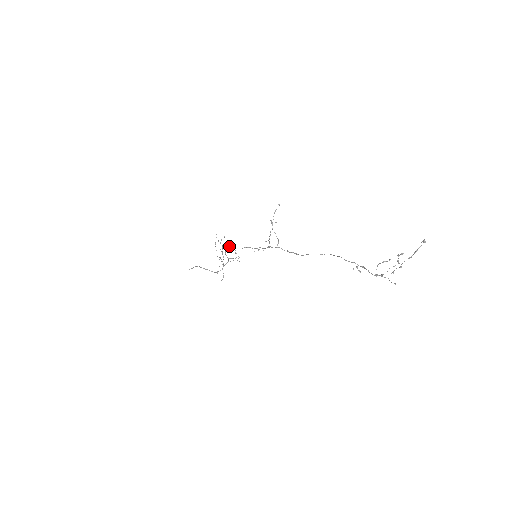
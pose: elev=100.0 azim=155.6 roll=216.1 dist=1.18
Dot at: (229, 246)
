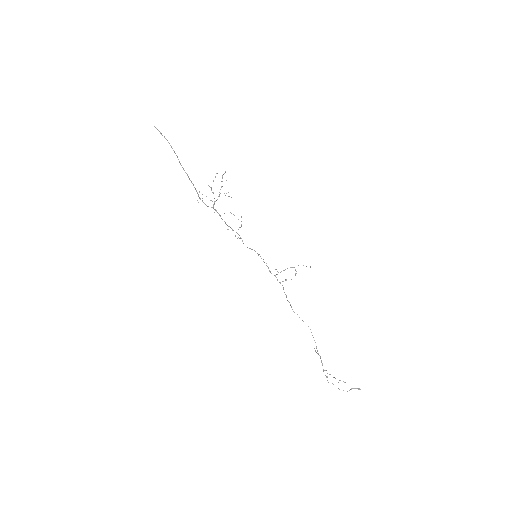
Dot at: occluded
